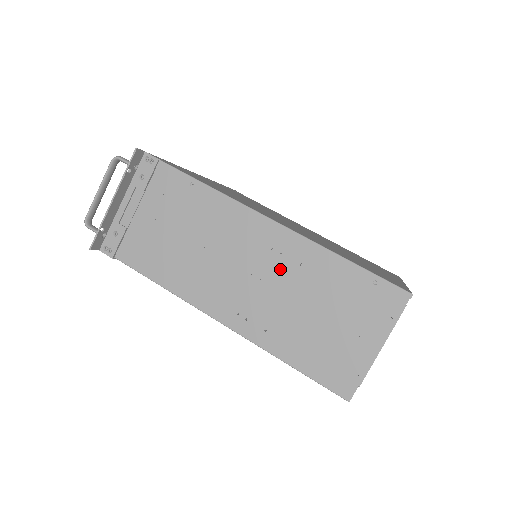
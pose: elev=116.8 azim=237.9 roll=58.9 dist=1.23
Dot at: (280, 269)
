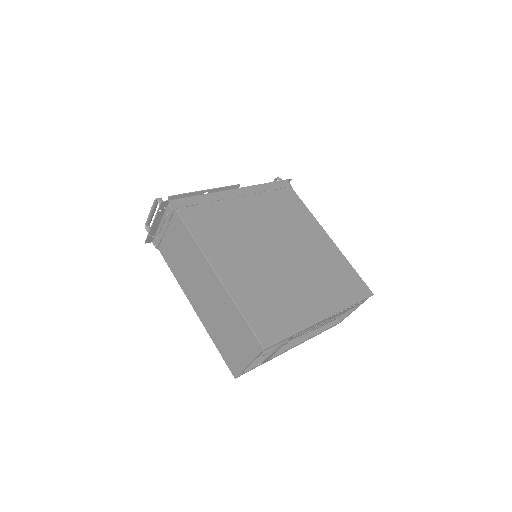
Dot at: (216, 299)
